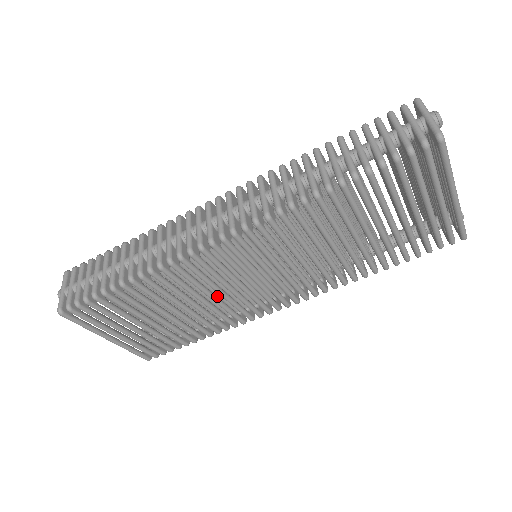
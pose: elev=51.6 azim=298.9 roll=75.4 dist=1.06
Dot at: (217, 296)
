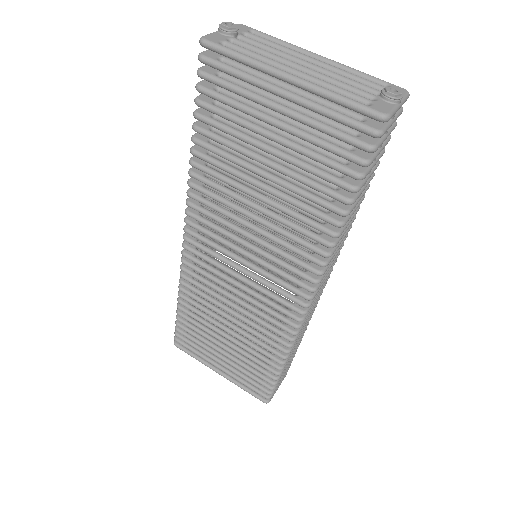
Dot at: occluded
